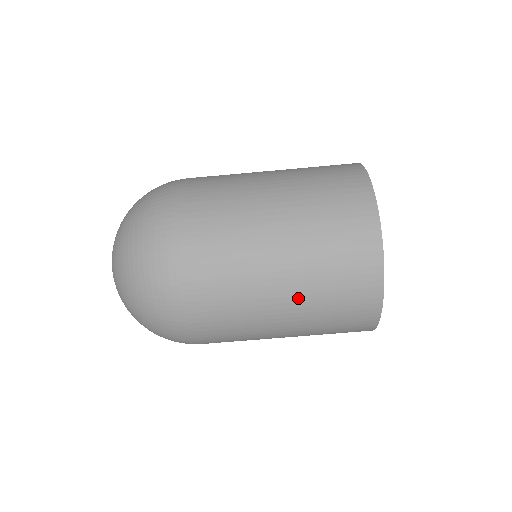
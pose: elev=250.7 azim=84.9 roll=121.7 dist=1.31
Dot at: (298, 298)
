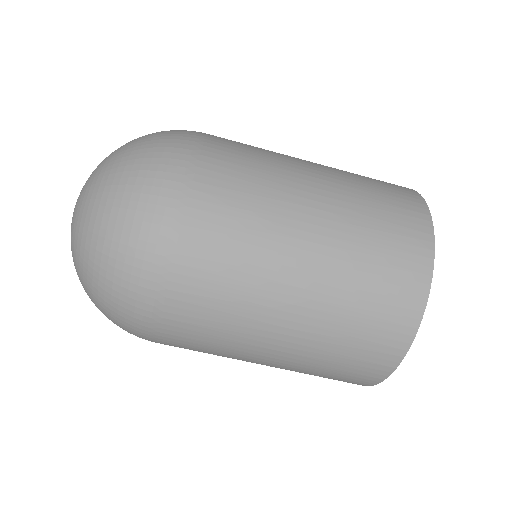
Dot at: occluded
